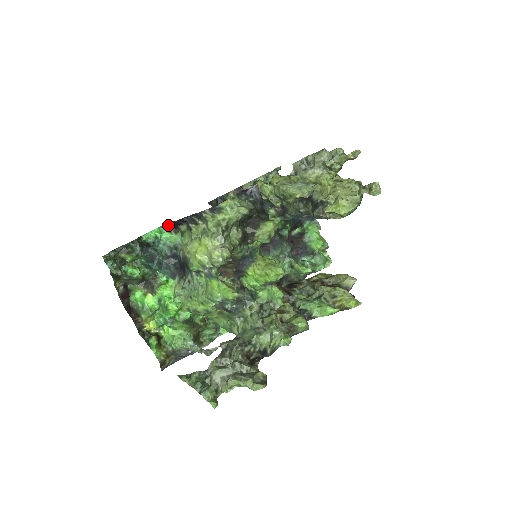
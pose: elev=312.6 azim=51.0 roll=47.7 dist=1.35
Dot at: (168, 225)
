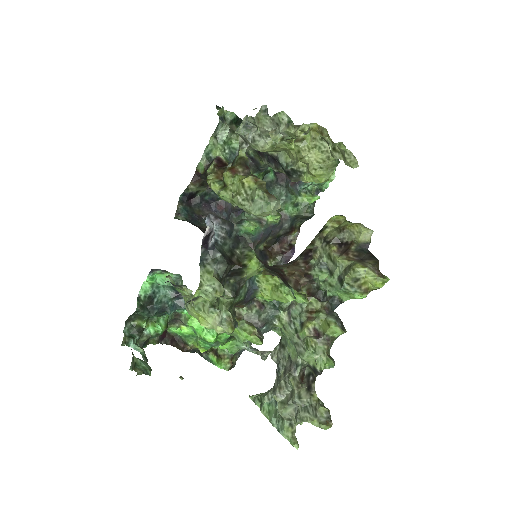
Dot at: (154, 270)
